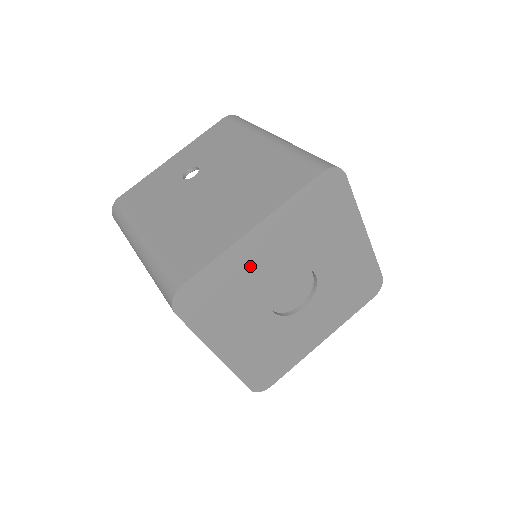
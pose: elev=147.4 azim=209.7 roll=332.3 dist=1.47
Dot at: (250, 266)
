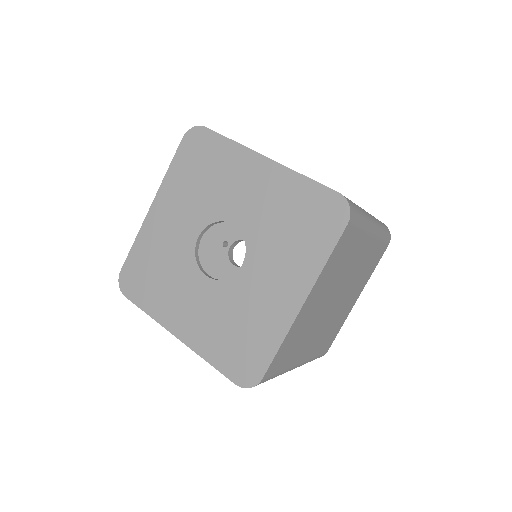
Dot at: (234, 179)
